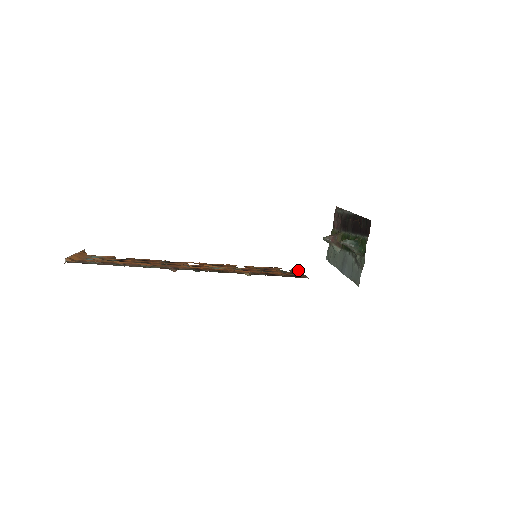
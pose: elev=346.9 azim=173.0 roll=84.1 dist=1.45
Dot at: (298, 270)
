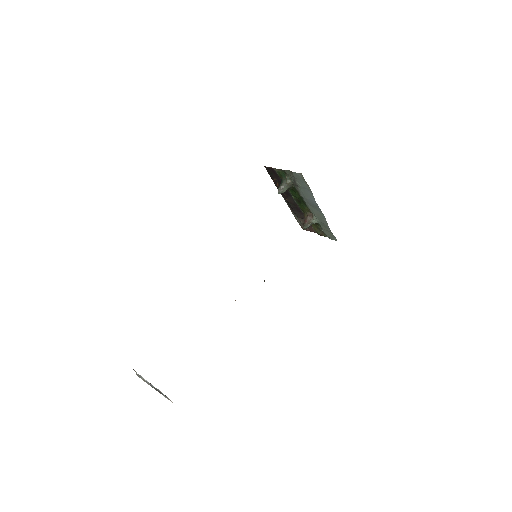
Dot at: occluded
